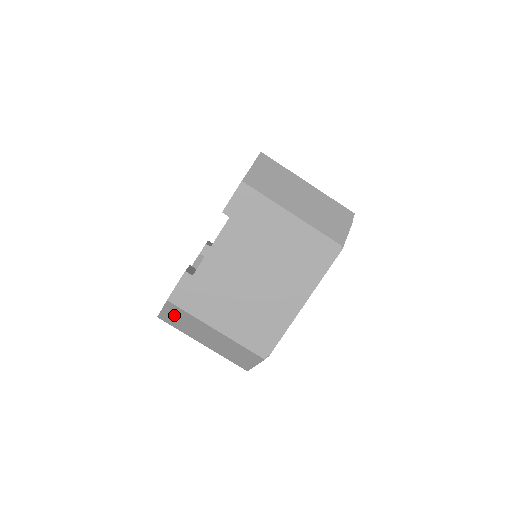
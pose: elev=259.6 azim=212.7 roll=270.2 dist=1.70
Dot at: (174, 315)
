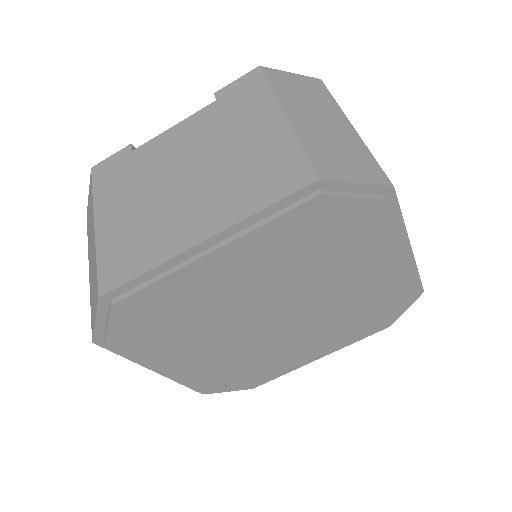
Dot at: occluded
